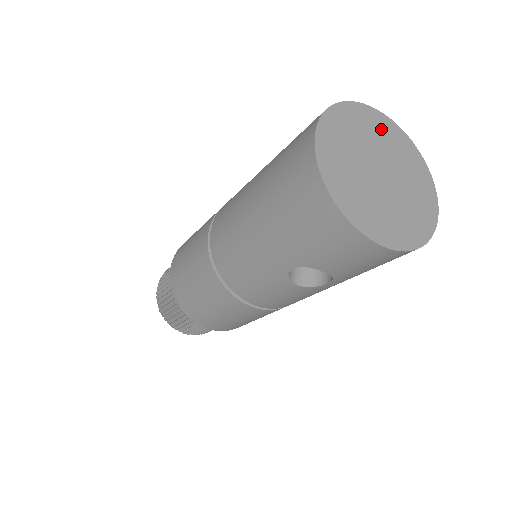
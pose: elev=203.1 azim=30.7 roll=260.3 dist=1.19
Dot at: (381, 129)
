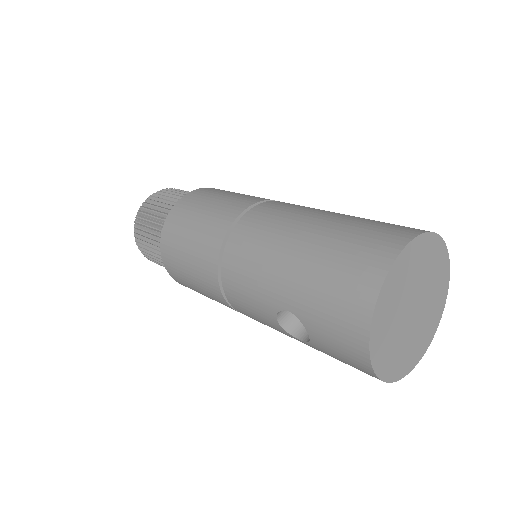
Dot at: (439, 274)
